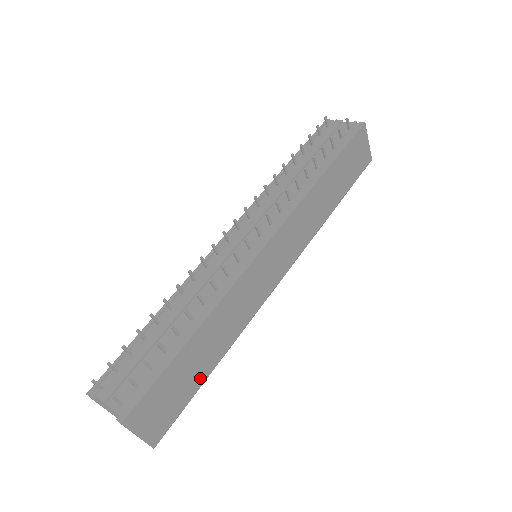
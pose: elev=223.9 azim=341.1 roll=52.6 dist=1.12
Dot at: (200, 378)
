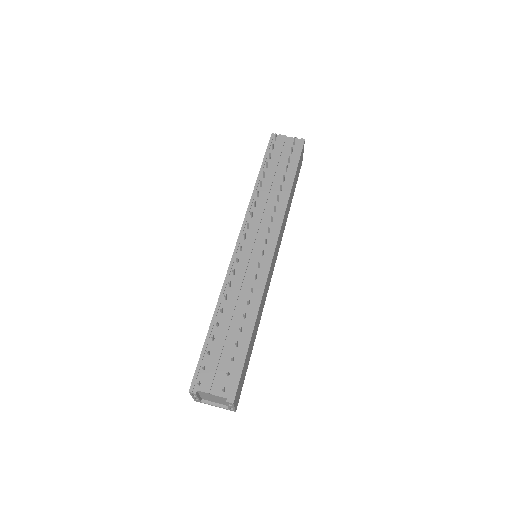
Dot at: (250, 355)
